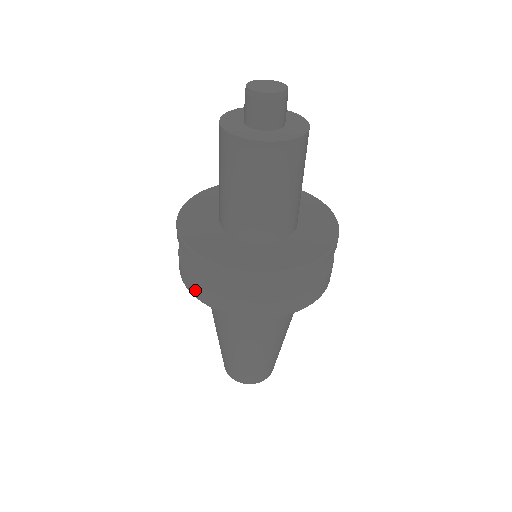
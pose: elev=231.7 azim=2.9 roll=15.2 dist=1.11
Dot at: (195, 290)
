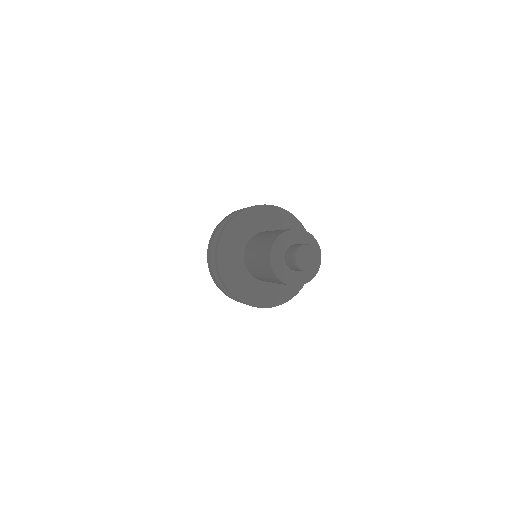
Dot at: (225, 294)
